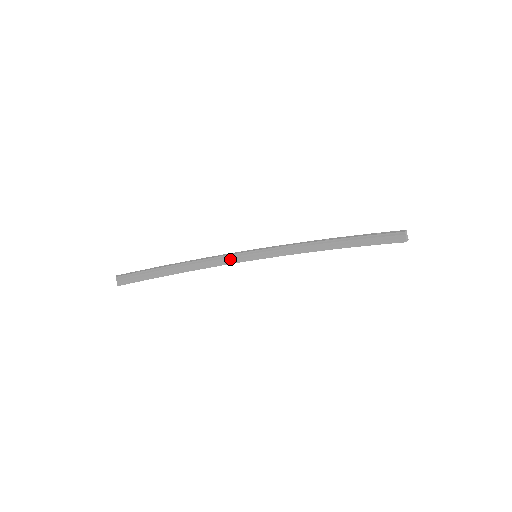
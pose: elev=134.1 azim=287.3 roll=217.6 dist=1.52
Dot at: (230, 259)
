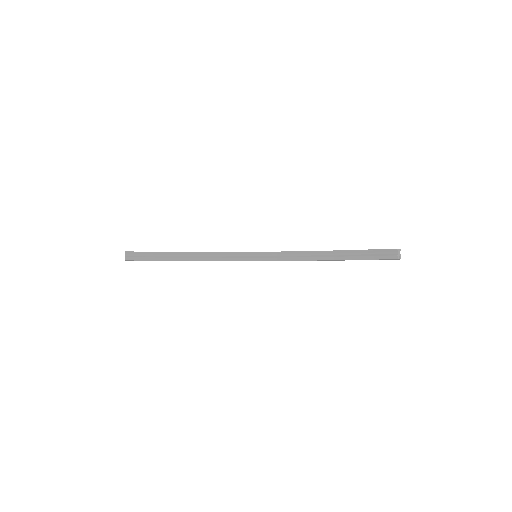
Dot at: (232, 256)
